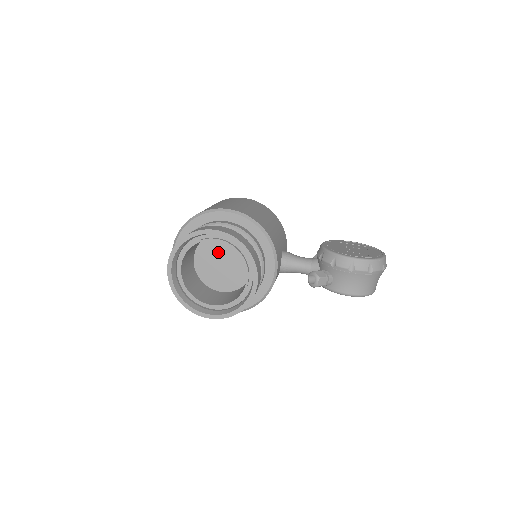
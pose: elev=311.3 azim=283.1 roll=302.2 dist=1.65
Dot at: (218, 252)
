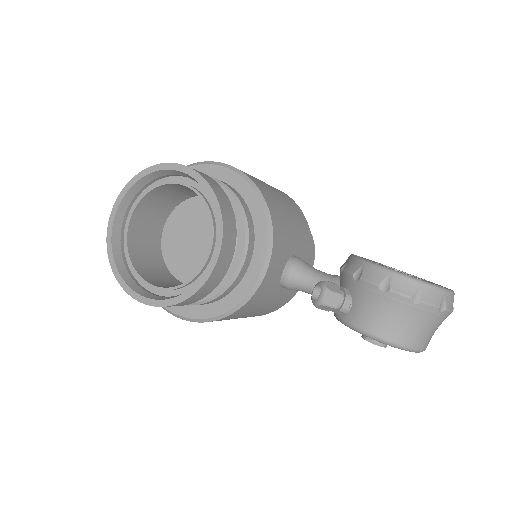
Dot at: (196, 223)
